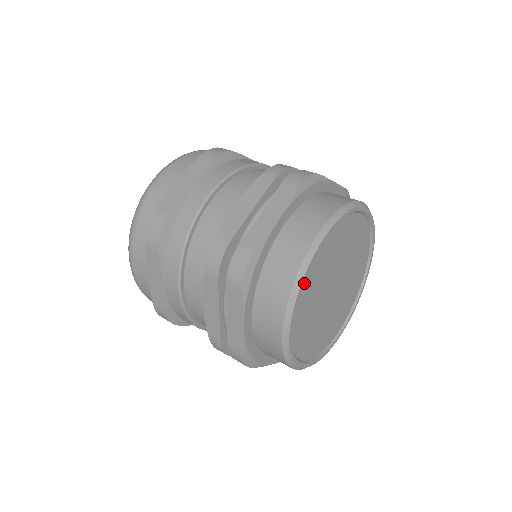
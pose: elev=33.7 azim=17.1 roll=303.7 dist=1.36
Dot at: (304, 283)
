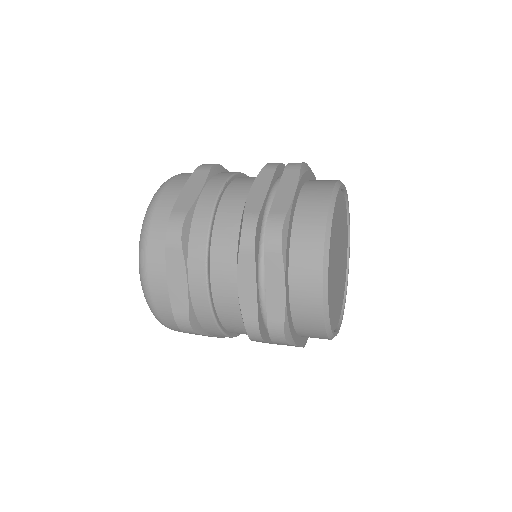
Dot at: occluded
